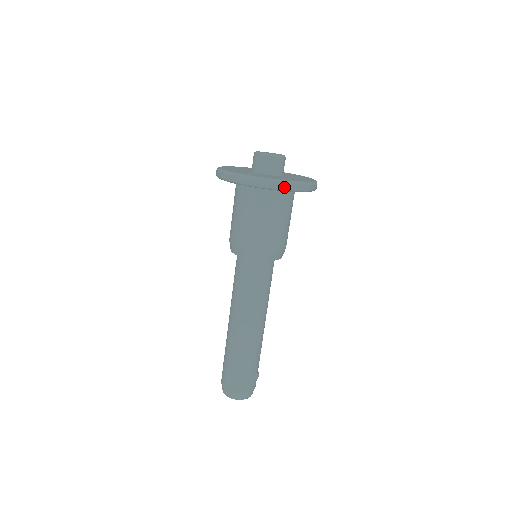
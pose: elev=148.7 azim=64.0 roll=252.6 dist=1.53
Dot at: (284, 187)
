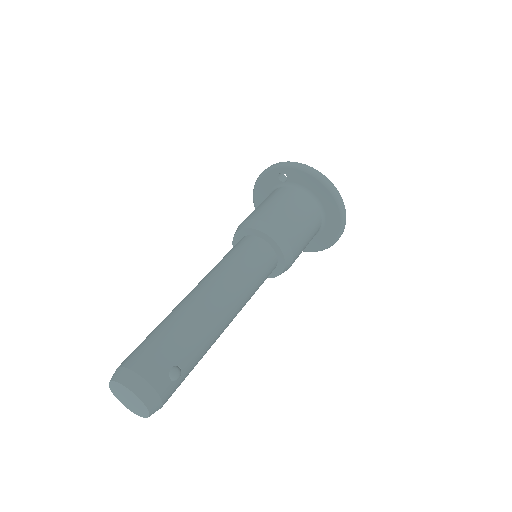
Dot at: (315, 172)
